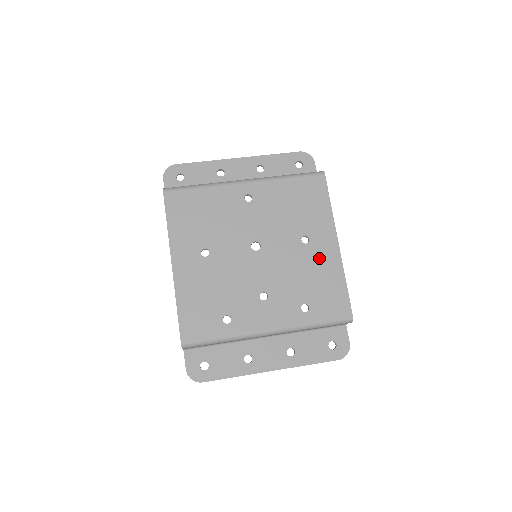
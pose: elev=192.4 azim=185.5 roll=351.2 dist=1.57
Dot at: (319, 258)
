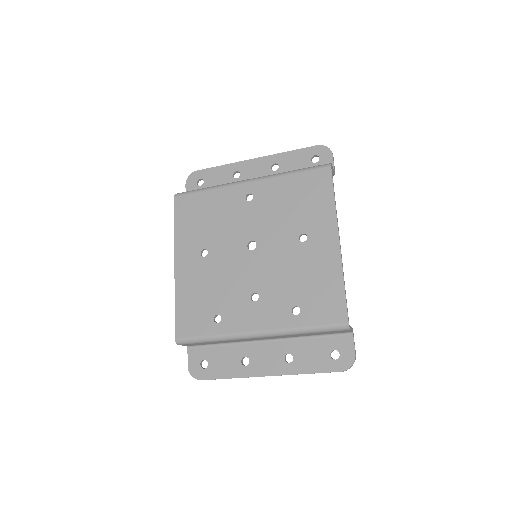
Dot at: (316, 257)
